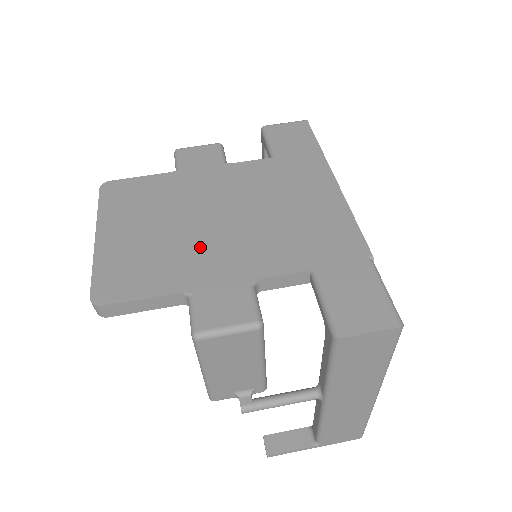
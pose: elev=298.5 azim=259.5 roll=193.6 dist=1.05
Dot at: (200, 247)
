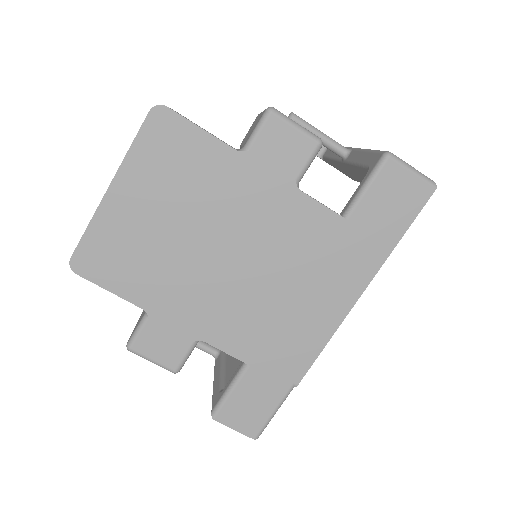
Dot at: (187, 277)
